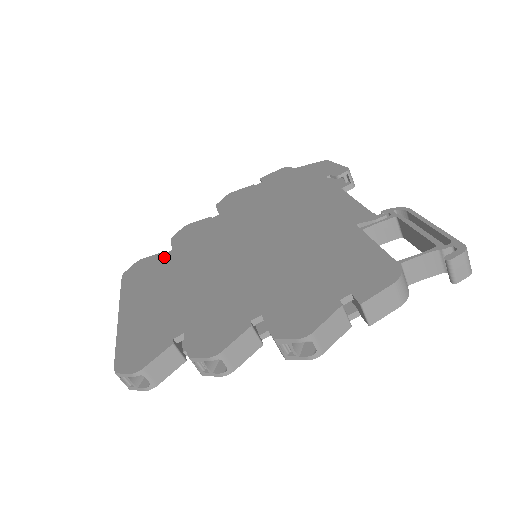
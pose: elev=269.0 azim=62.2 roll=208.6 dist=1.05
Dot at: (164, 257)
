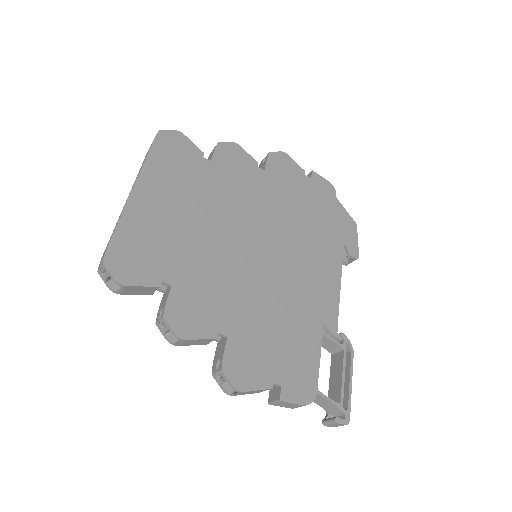
Dot at: (201, 162)
